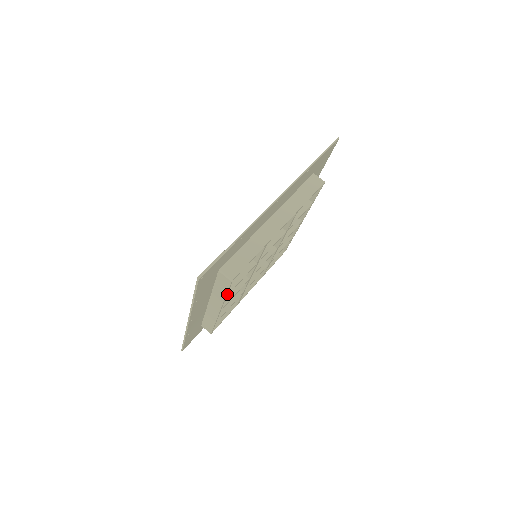
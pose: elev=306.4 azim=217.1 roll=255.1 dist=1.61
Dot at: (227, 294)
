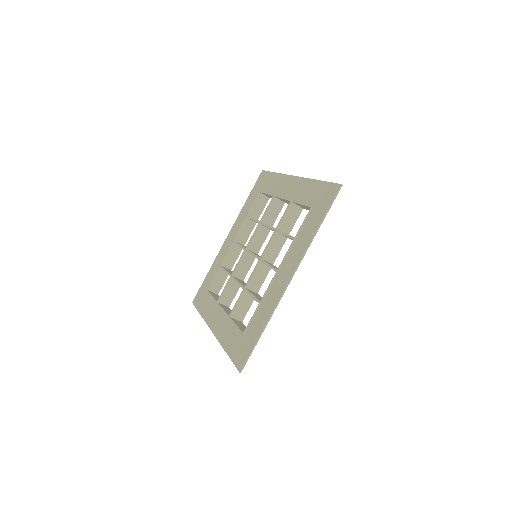
Dot at: occluded
